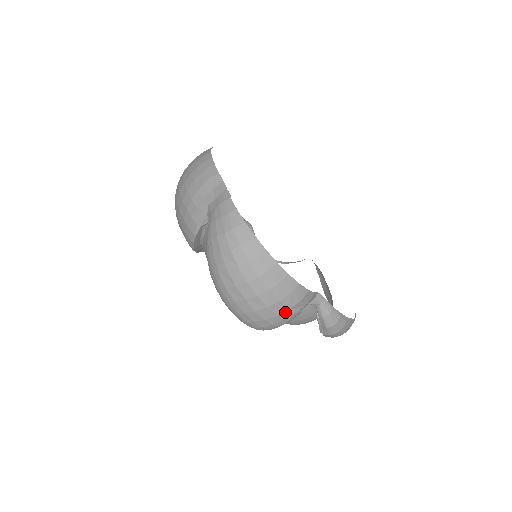
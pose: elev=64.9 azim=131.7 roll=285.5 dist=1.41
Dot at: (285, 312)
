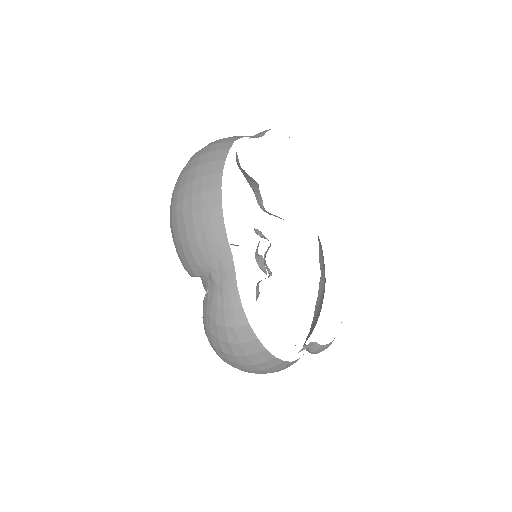
Dot at: (273, 372)
